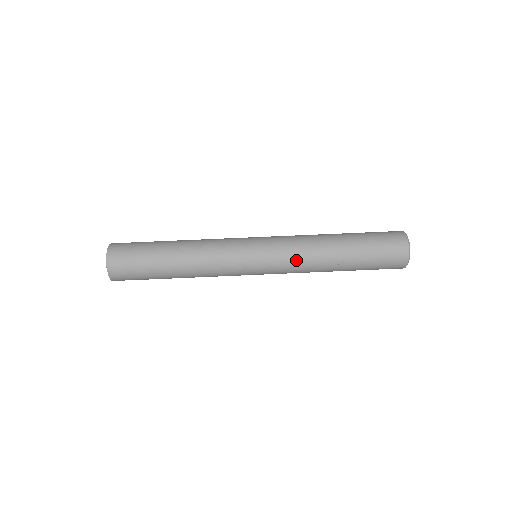
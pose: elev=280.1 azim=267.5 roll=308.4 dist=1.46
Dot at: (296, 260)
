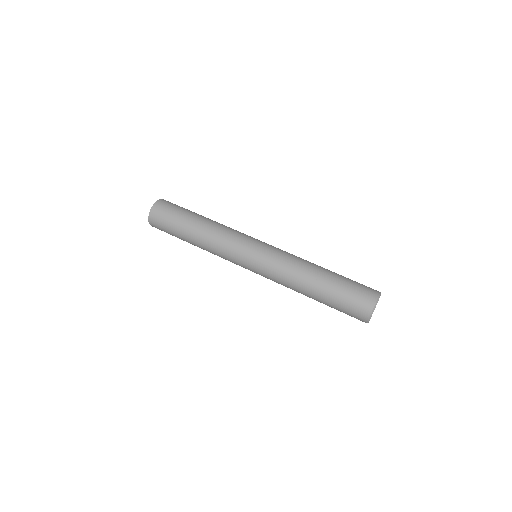
Dot at: (285, 260)
